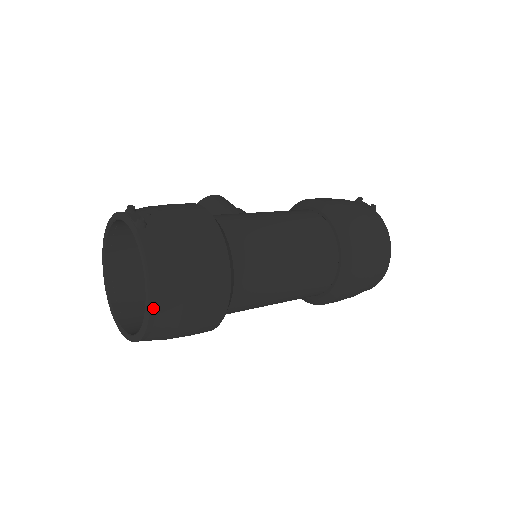
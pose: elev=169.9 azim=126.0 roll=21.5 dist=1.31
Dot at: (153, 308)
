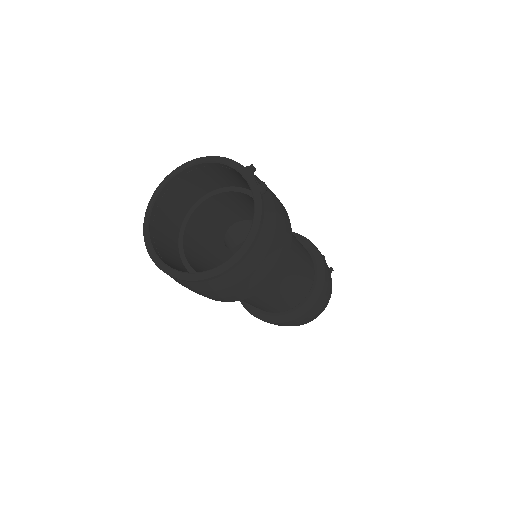
Dot at: (236, 265)
